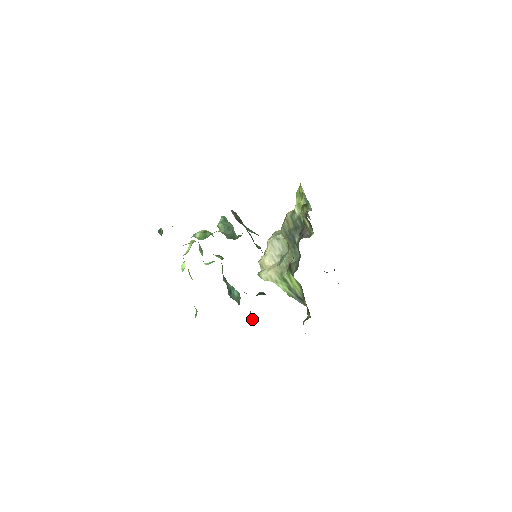
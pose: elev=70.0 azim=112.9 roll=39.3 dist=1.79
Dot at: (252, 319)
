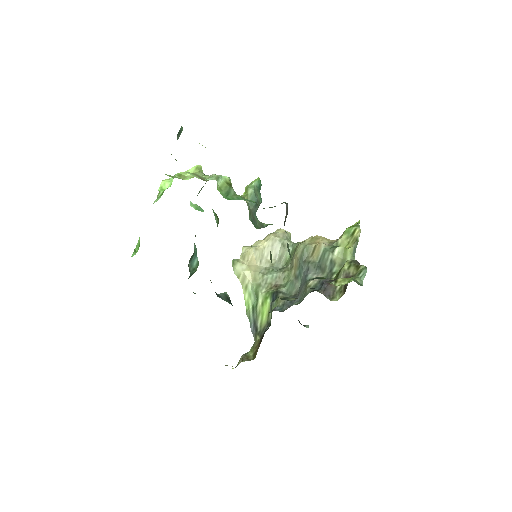
Dot at: occluded
